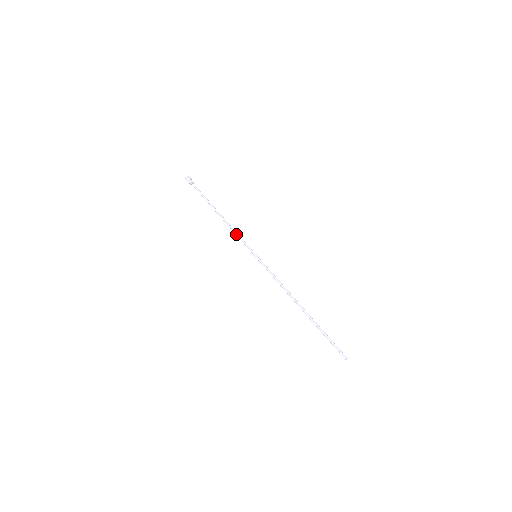
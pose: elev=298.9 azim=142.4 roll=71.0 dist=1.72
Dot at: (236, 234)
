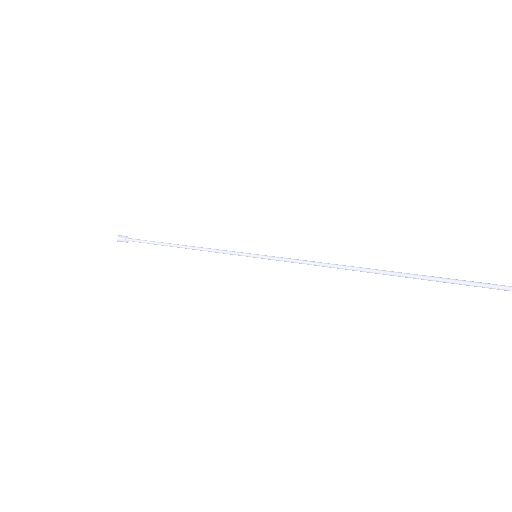
Dot at: (213, 249)
